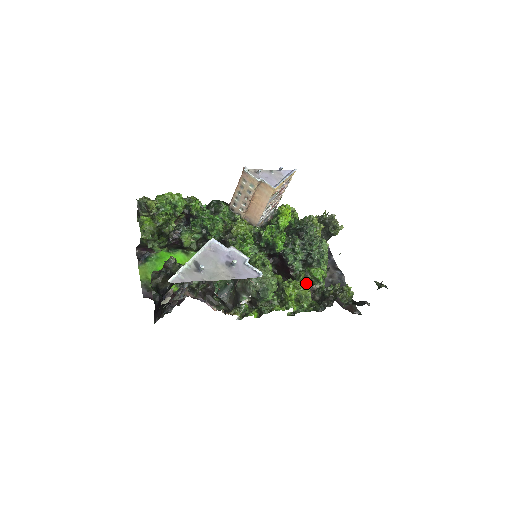
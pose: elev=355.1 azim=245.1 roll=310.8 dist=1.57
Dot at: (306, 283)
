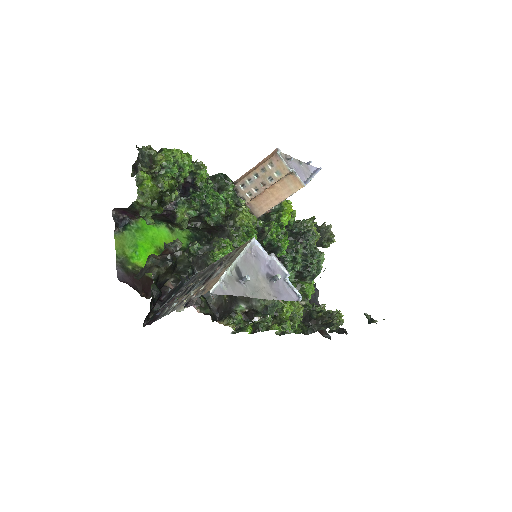
Dot at: occluded
